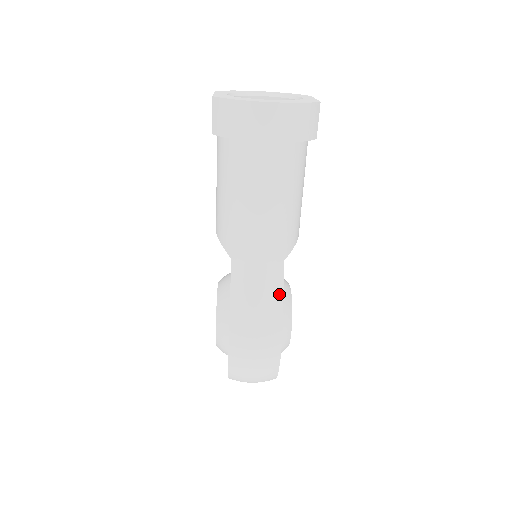
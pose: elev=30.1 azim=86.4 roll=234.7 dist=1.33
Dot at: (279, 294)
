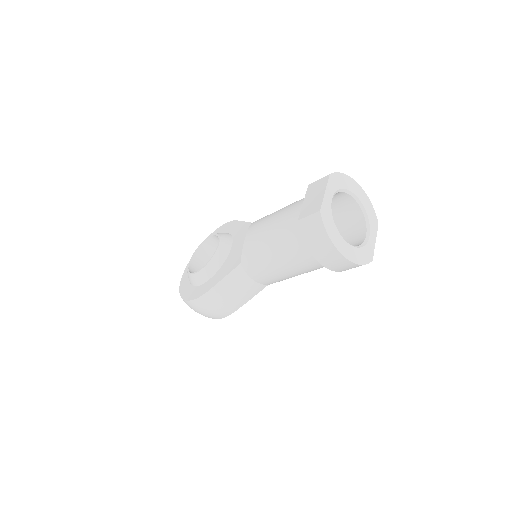
Dot at: (249, 298)
